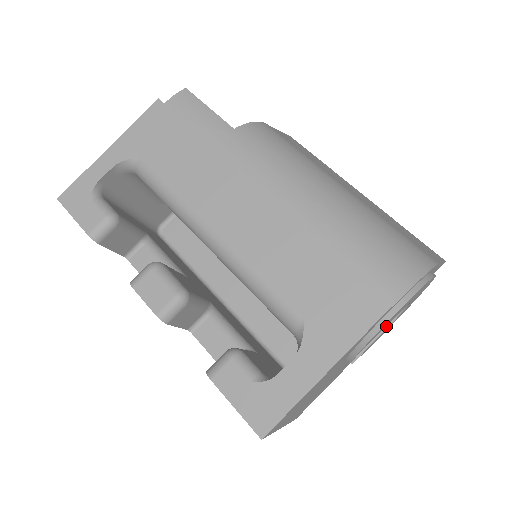
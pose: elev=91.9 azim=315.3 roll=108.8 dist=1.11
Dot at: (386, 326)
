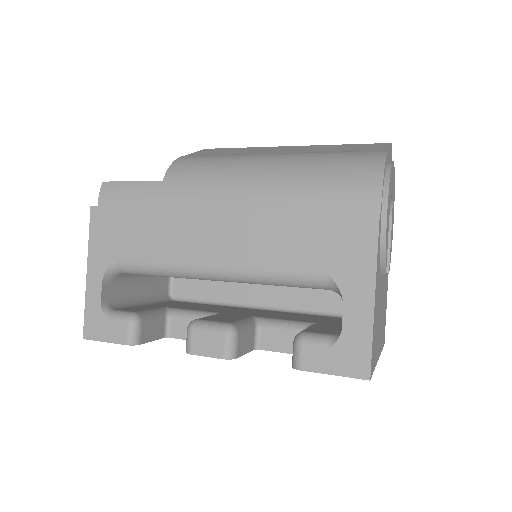
Dot at: (390, 226)
